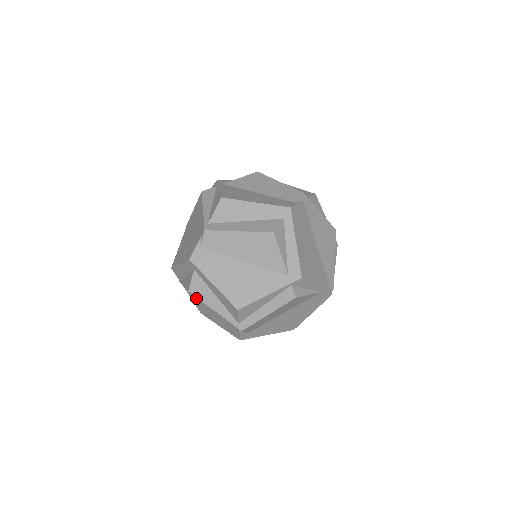
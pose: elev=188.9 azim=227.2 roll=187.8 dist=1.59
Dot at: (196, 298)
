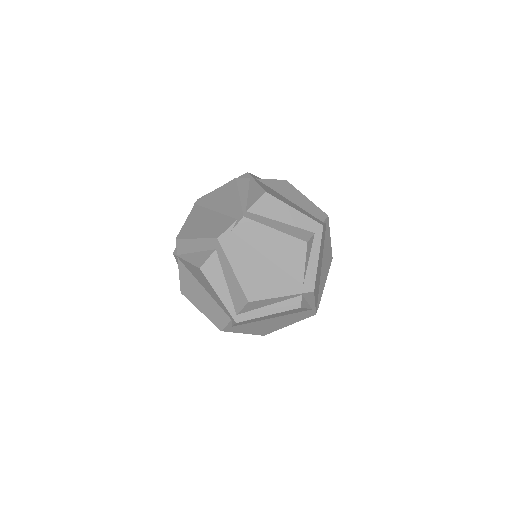
Dot at: (188, 276)
